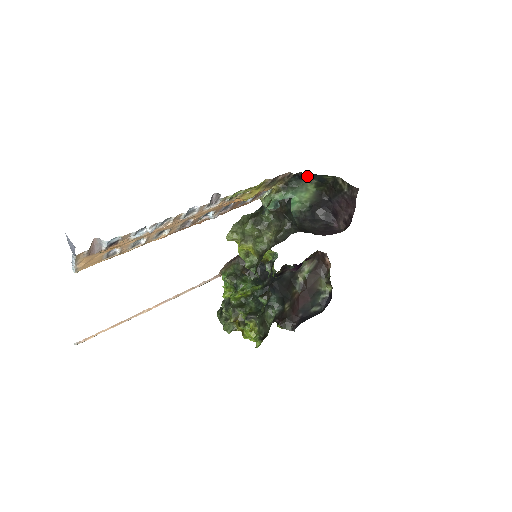
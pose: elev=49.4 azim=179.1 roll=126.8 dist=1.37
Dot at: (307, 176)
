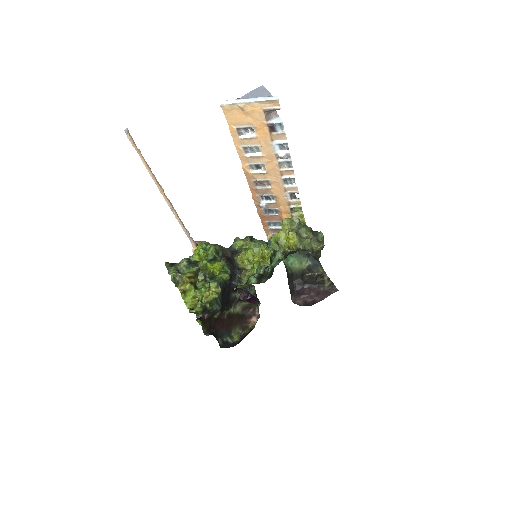
Dot at: occluded
